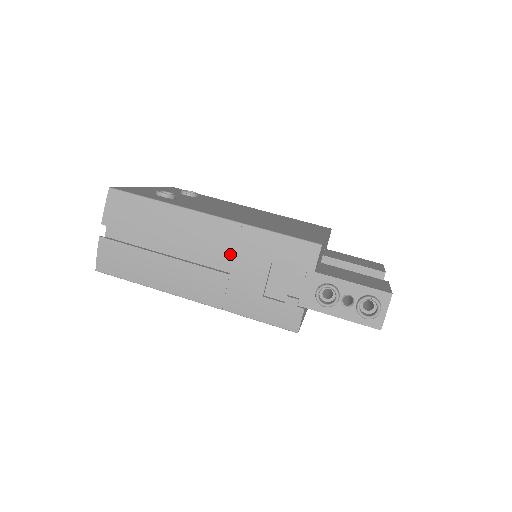
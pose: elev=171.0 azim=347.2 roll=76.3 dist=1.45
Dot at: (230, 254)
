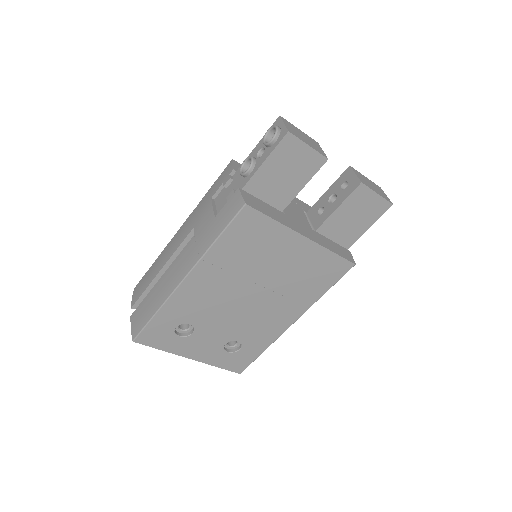
Dot at: (191, 227)
